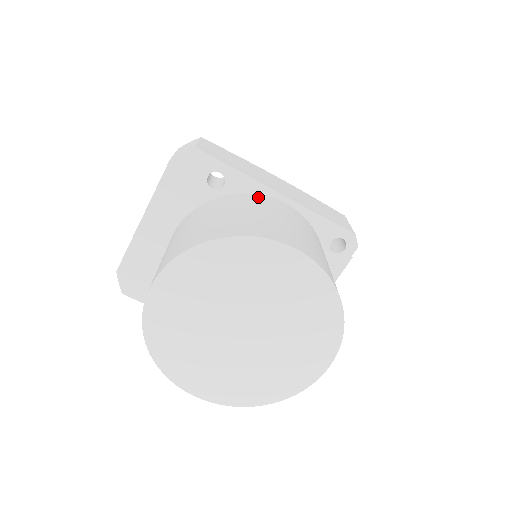
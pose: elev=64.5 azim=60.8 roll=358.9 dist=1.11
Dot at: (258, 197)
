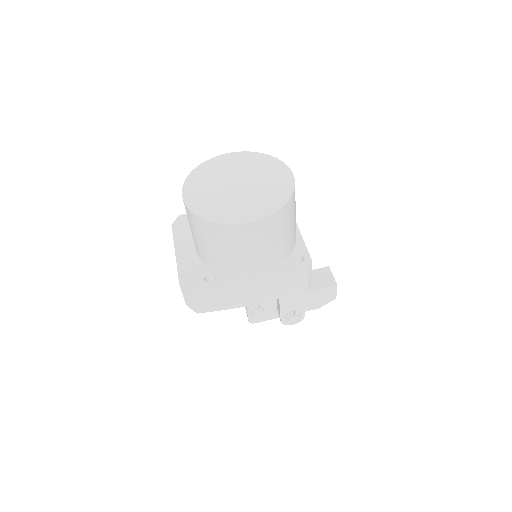
Dot at: occluded
